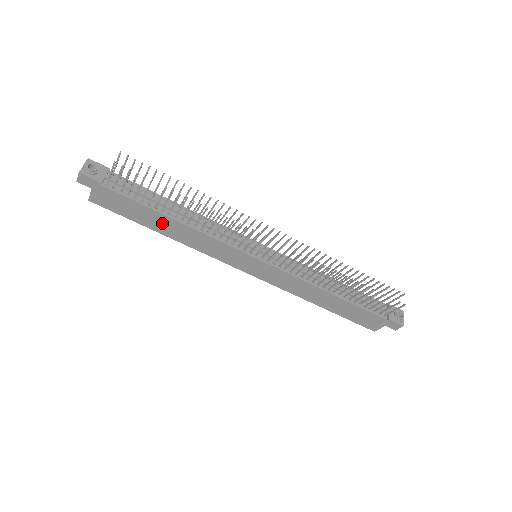
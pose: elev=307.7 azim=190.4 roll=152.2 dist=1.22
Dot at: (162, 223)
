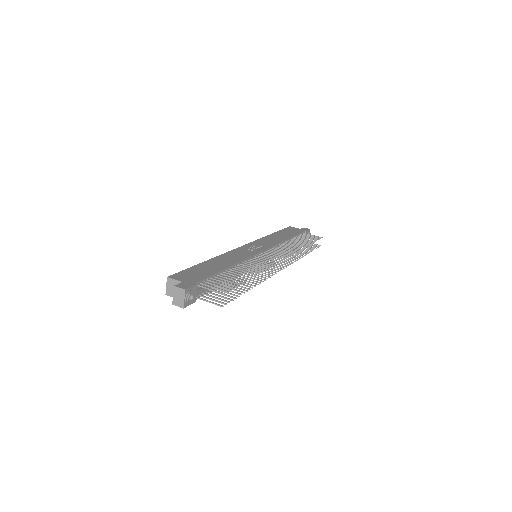
Dot at: occluded
